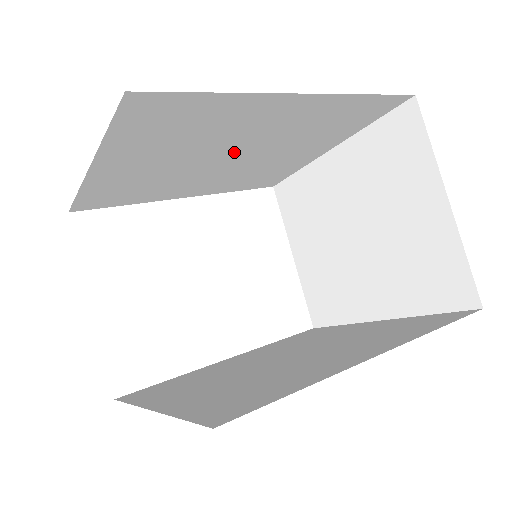
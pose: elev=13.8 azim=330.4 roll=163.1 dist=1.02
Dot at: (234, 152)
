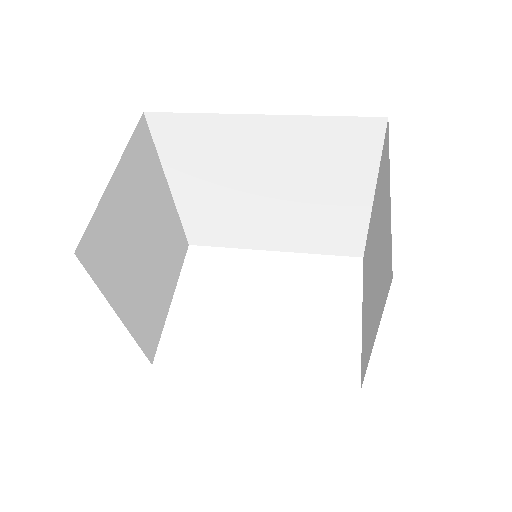
Dot at: (266, 186)
